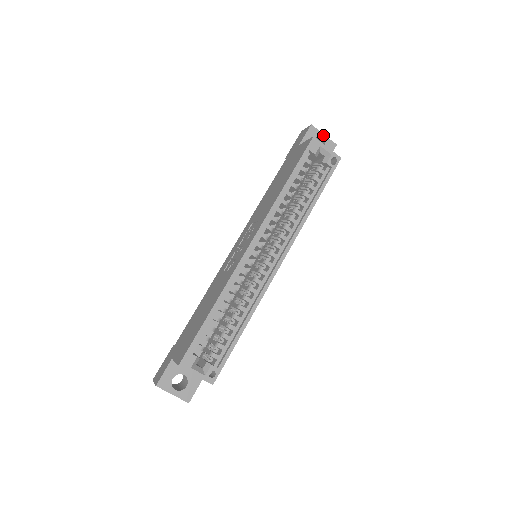
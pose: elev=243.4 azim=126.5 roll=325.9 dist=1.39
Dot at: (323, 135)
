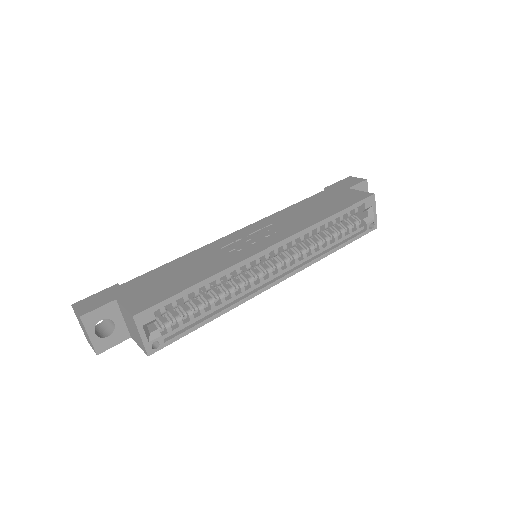
Dot at: occluded
